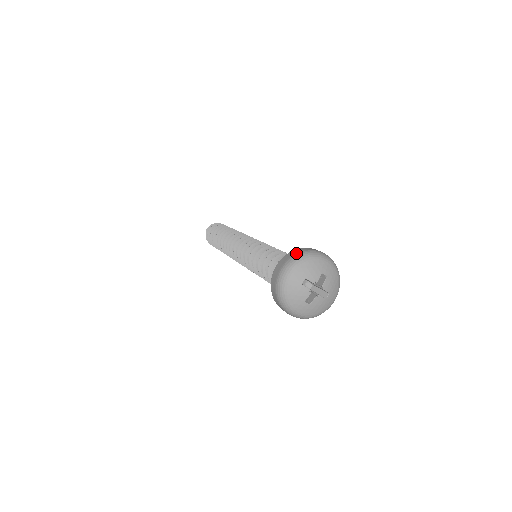
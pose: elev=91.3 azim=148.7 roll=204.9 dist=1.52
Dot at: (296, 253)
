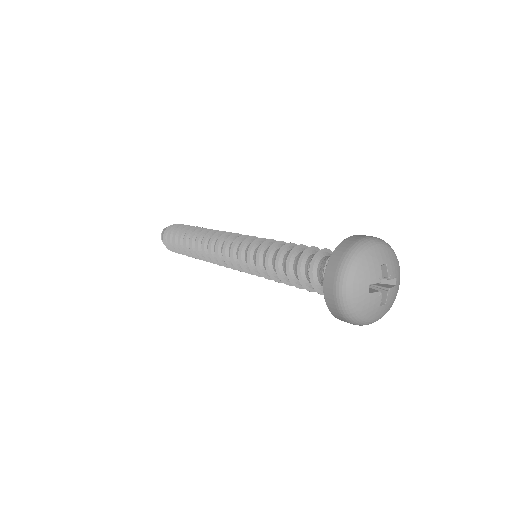
Dot at: (339, 262)
